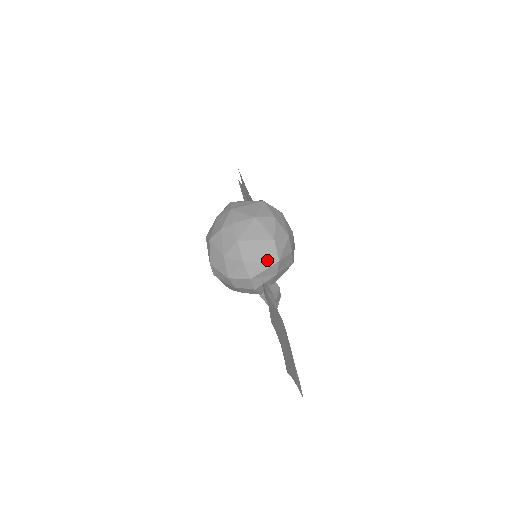
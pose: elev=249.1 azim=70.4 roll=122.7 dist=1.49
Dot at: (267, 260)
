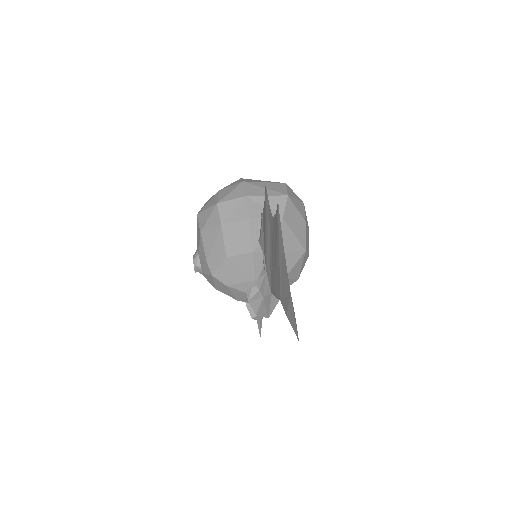
Dot at: (273, 190)
